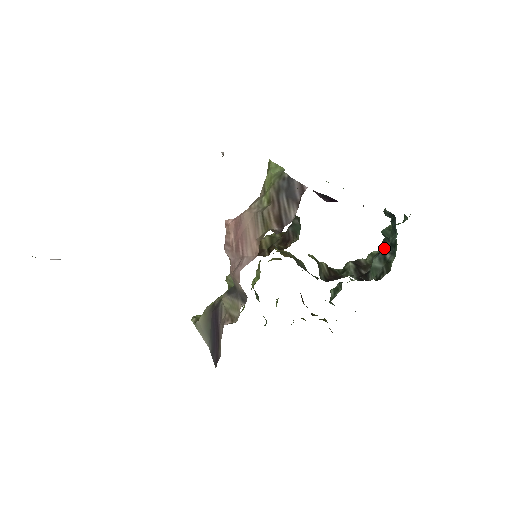
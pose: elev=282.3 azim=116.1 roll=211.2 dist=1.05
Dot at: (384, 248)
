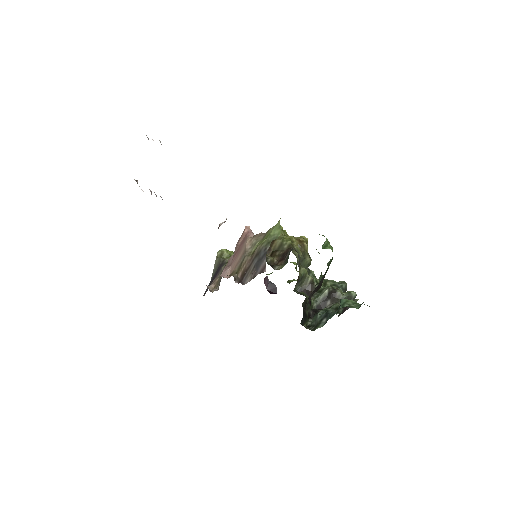
Dot at: occluded
